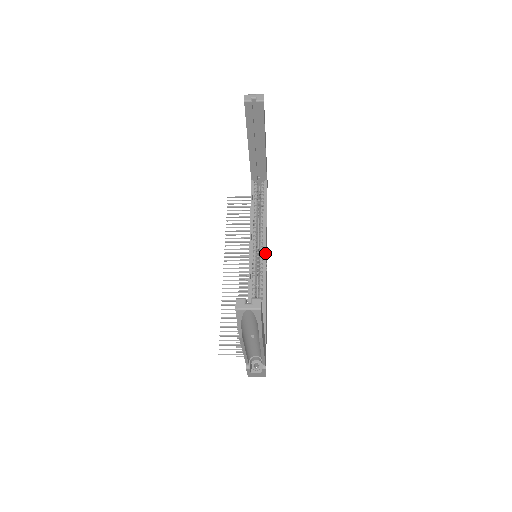
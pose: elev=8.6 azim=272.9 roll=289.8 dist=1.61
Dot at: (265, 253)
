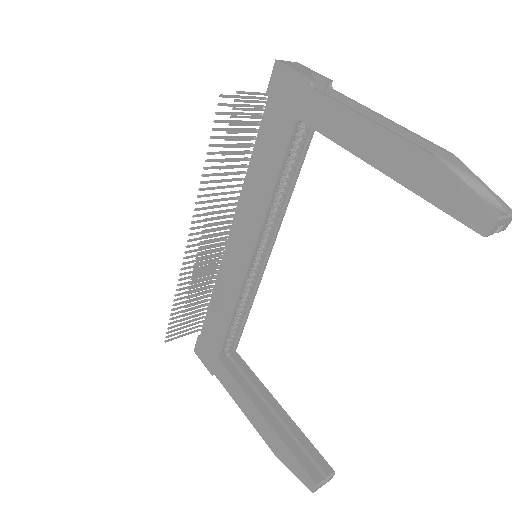
Dot at: (270, 254)
